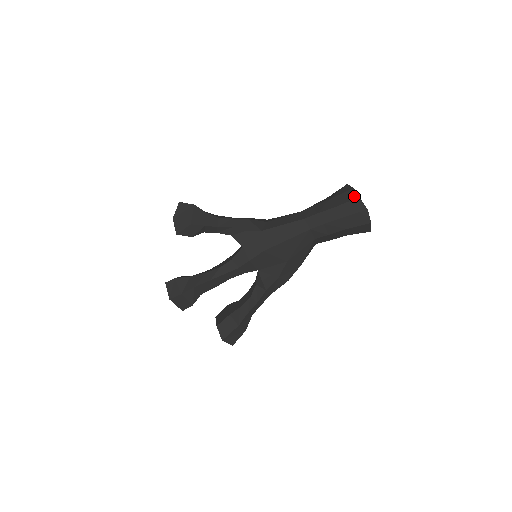
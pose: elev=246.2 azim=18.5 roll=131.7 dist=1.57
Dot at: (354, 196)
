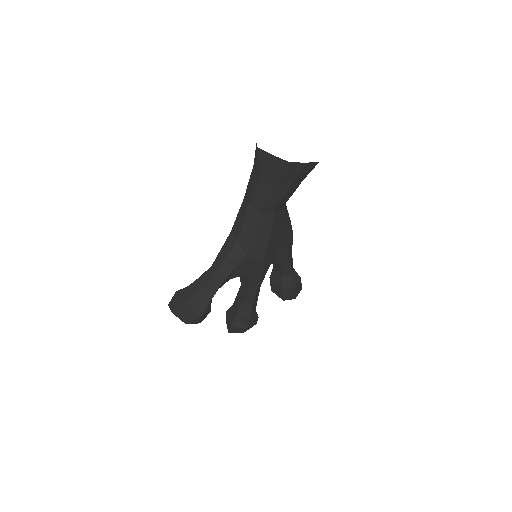
Dot at: (283, 164)
